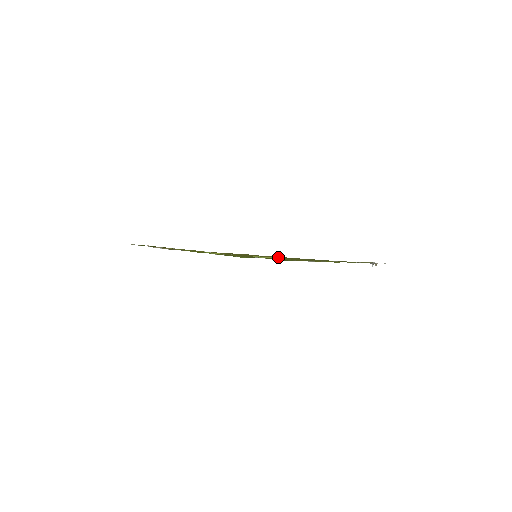
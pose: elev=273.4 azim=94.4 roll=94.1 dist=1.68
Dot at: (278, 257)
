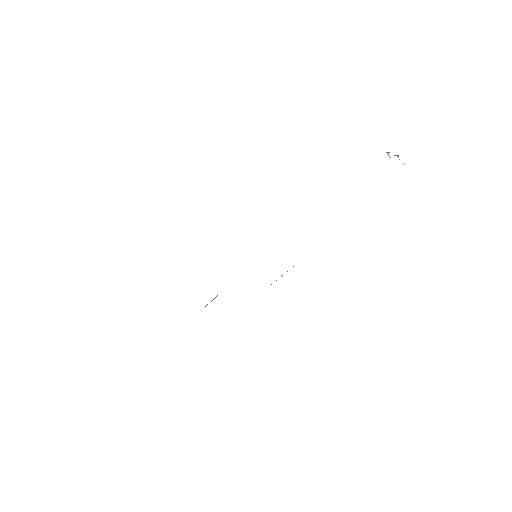
Dot at: occluded
